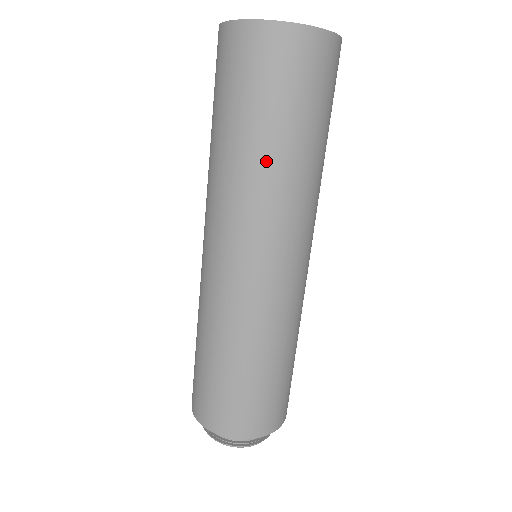
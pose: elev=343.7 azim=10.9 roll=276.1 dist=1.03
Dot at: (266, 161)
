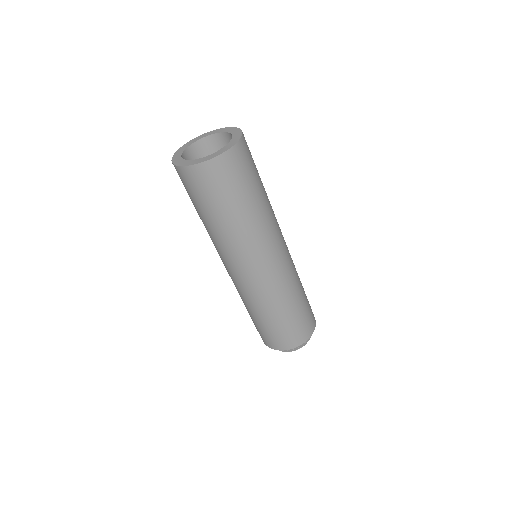
Dot at: (249, 218)
